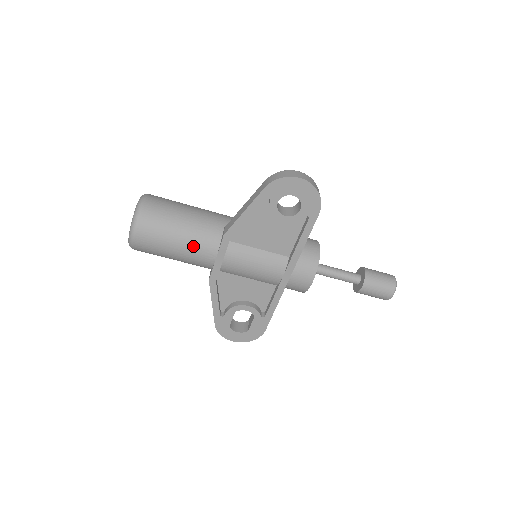
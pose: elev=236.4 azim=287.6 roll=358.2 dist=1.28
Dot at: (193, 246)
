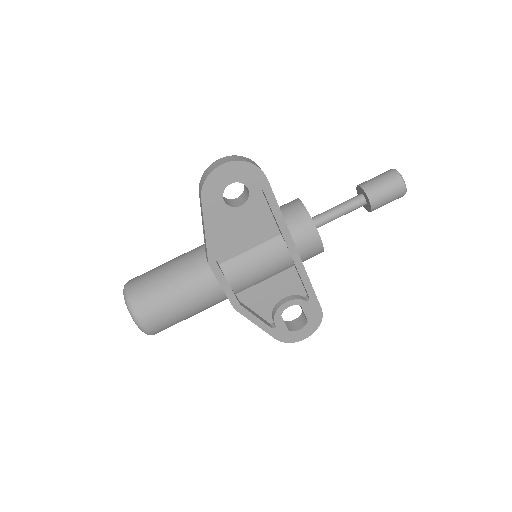
Dot at: (194, 294)
